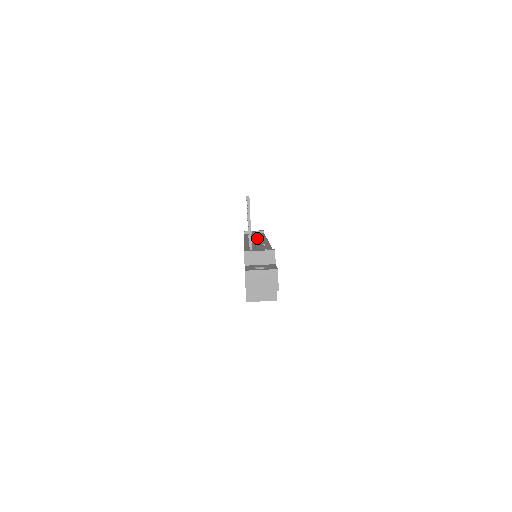
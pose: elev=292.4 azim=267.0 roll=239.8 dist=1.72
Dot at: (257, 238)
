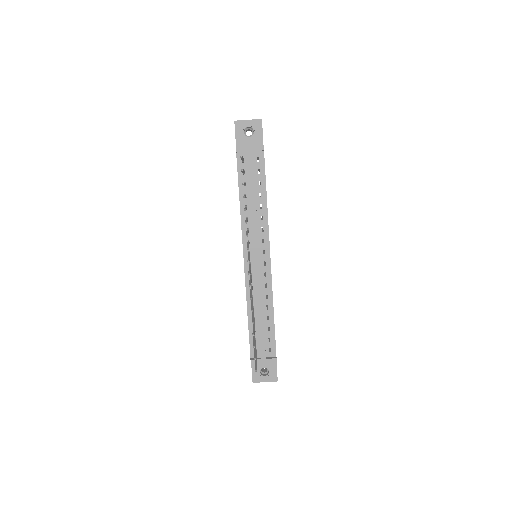
Dot at: (258, 259)
